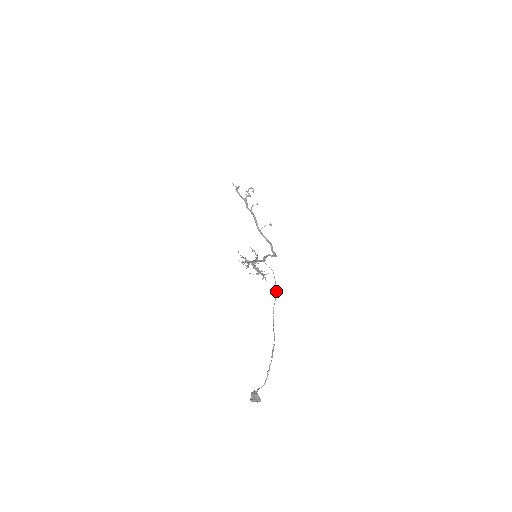
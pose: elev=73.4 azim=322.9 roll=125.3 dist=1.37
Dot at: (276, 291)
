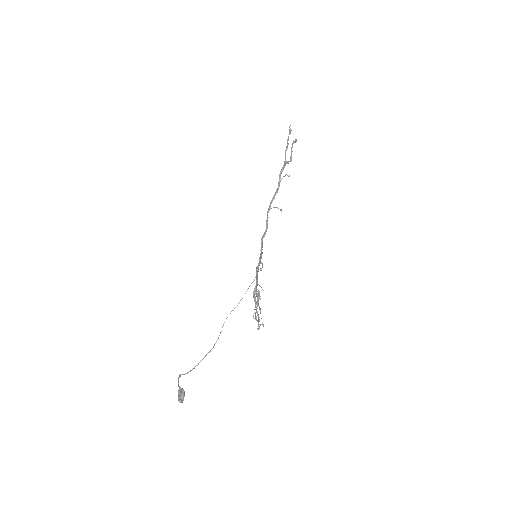
Dot at: occluded
